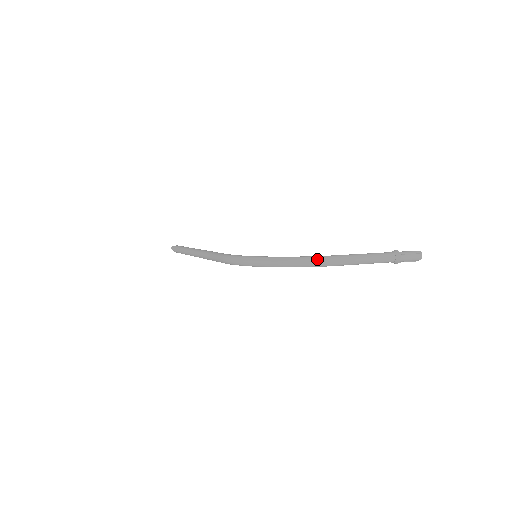
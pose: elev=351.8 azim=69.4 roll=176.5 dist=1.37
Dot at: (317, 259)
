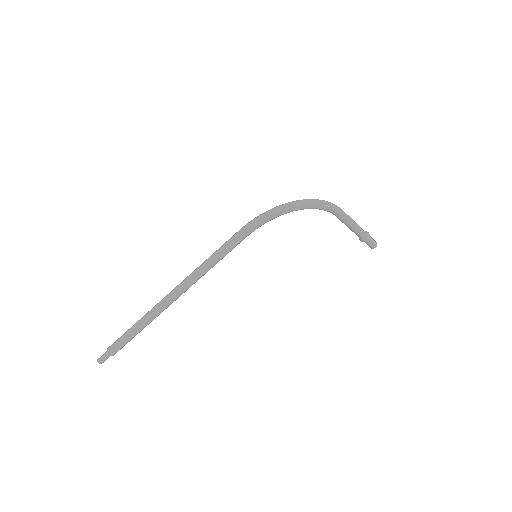
Dot at: (330, 202)
